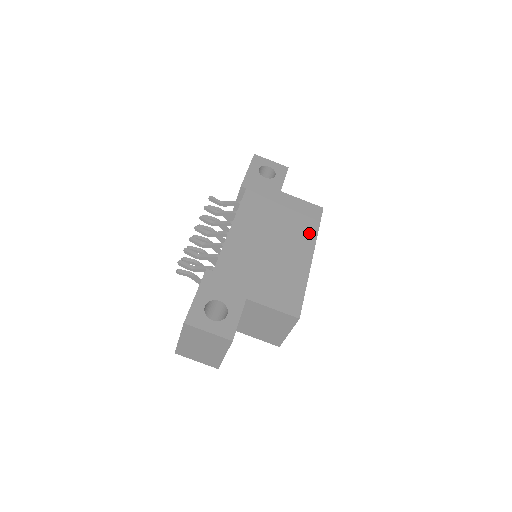
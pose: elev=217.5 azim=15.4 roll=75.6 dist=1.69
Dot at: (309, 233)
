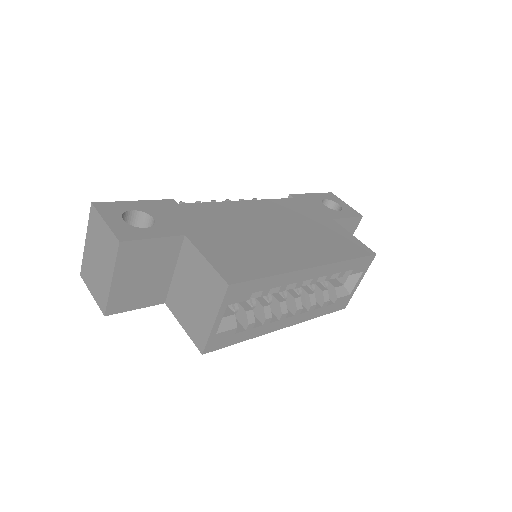
Dot at: (333, 254)
